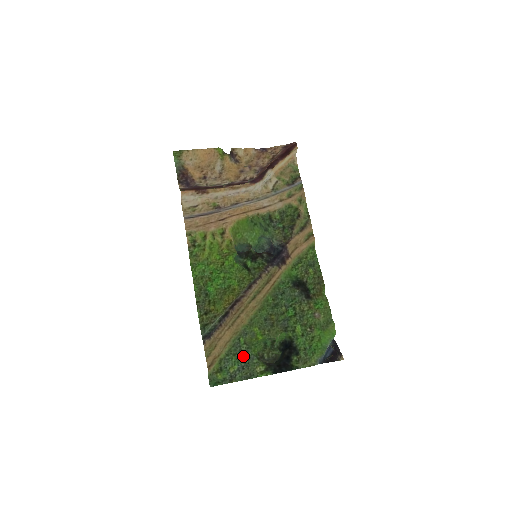
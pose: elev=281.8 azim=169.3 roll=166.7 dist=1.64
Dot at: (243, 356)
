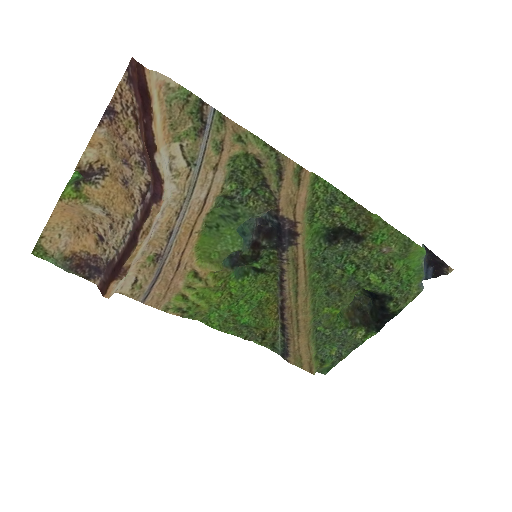
Dot at: (334, 339)
